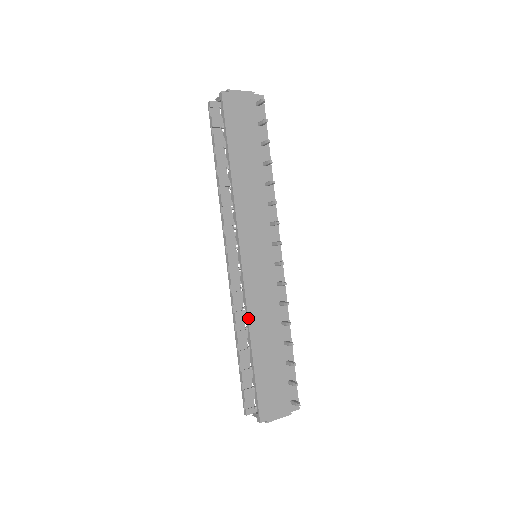
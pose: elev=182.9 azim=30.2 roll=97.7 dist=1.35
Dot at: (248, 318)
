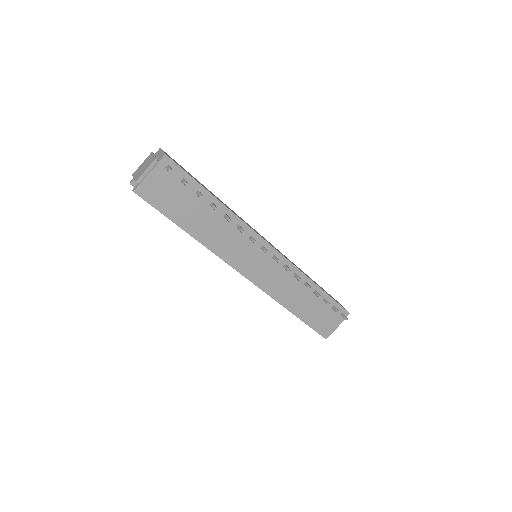
Dot at: (278, 302)
